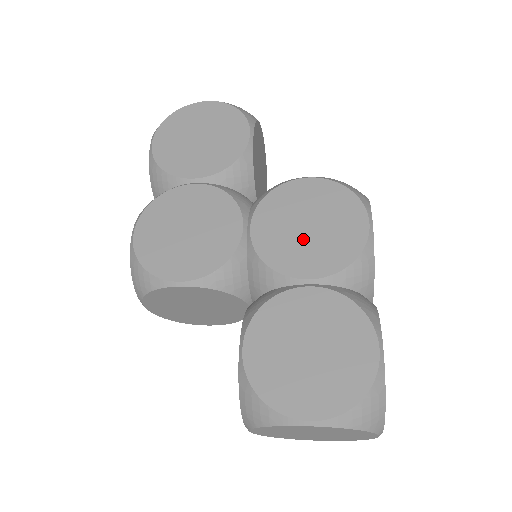
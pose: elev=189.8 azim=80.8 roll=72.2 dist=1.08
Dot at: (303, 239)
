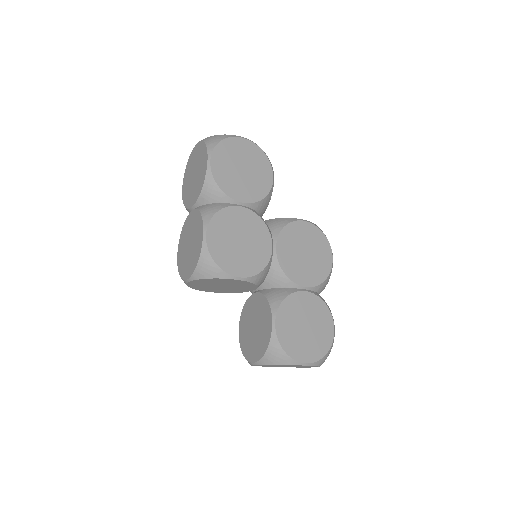
Dot at: (303, 262)
